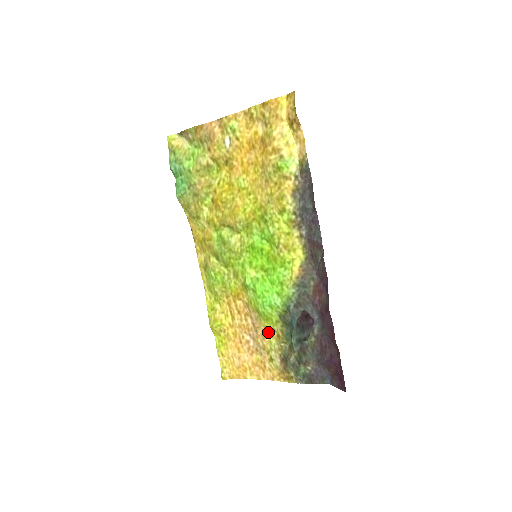
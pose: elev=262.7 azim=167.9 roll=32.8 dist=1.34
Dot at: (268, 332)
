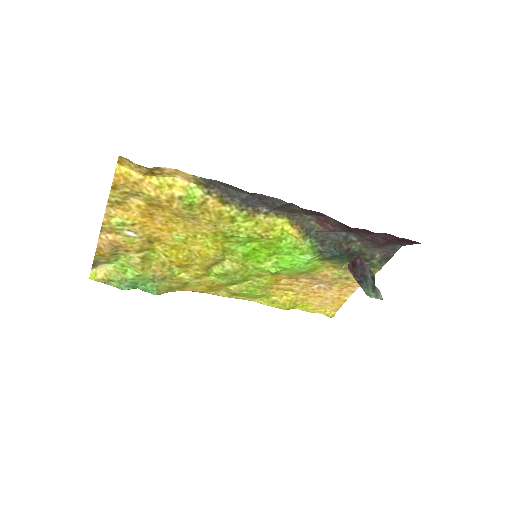
Dot at: (324, 272)
